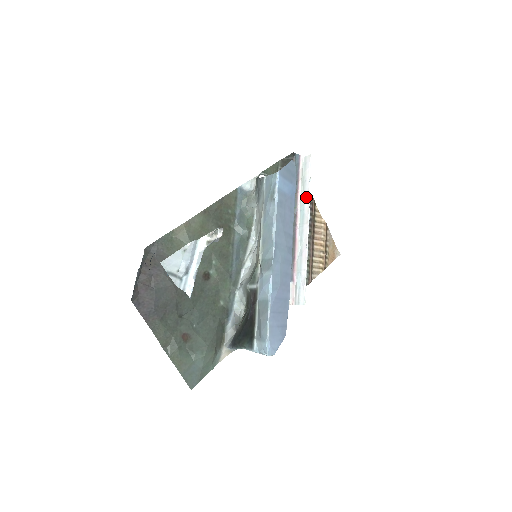
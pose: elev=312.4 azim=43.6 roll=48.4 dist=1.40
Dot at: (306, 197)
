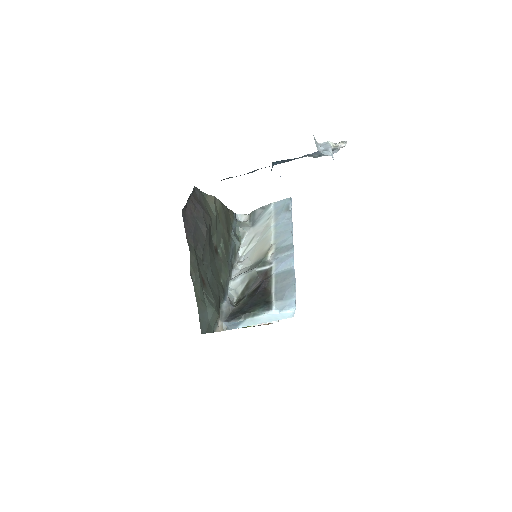
Dot at: occluded
